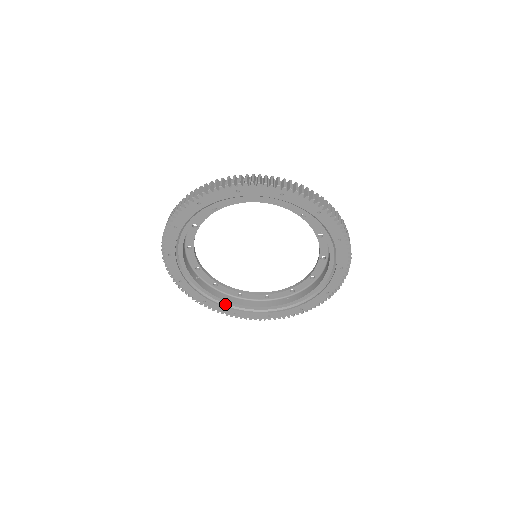
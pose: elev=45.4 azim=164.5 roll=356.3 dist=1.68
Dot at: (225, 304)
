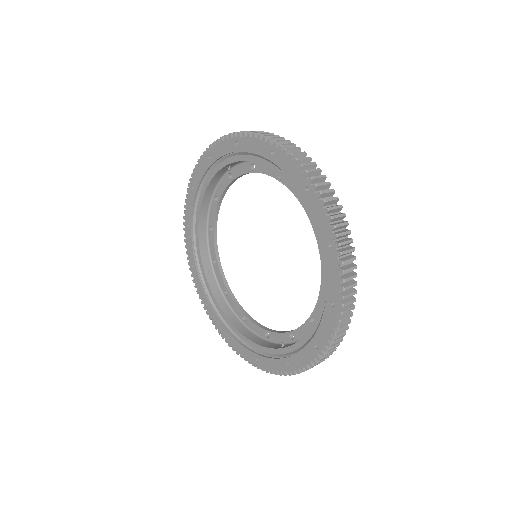
Dot at: (224, 320)
